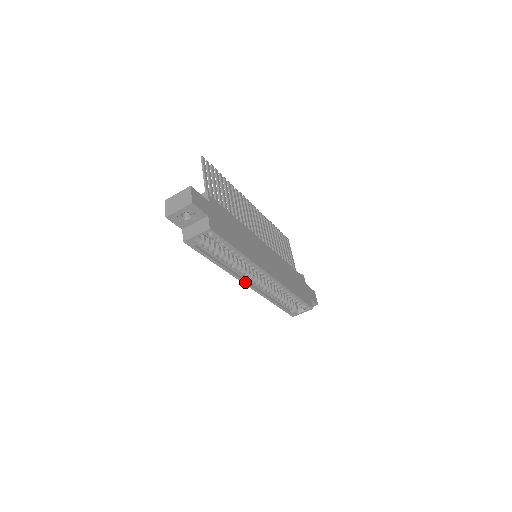
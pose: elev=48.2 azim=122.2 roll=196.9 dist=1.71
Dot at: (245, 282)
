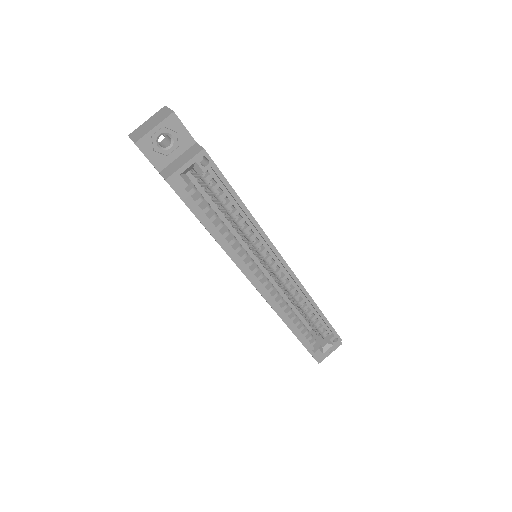
Dot at: (253, 280)
